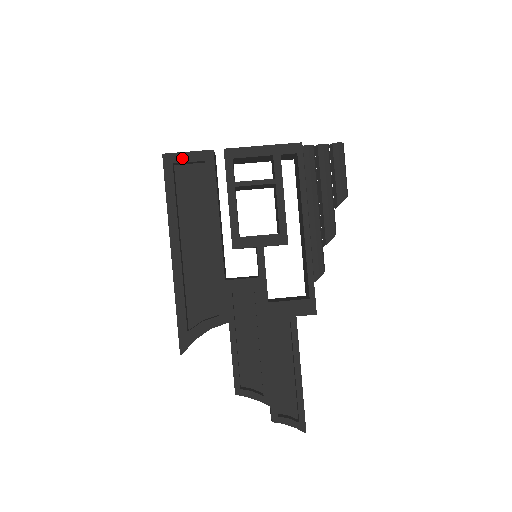
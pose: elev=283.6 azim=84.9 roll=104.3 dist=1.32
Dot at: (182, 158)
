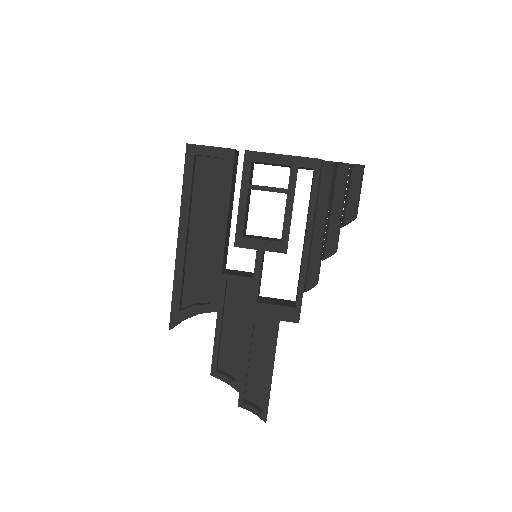
Dot at: (204, 151)
